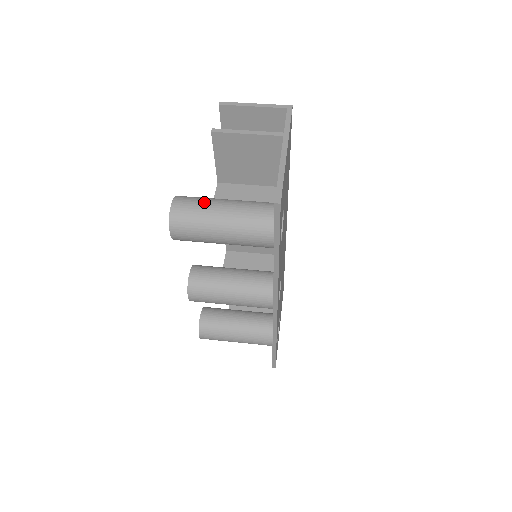
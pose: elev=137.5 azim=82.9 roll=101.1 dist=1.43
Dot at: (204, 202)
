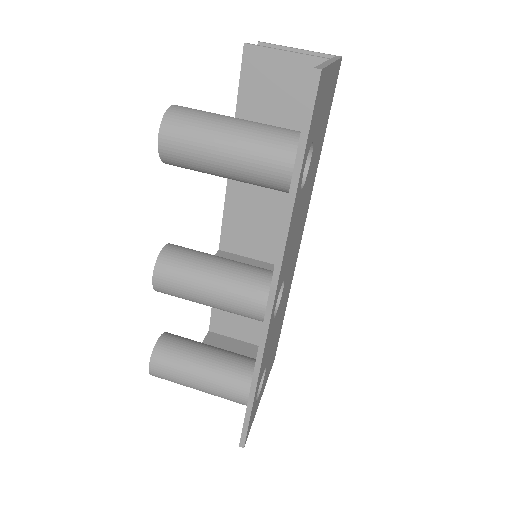
Dot at: (214, 113)
